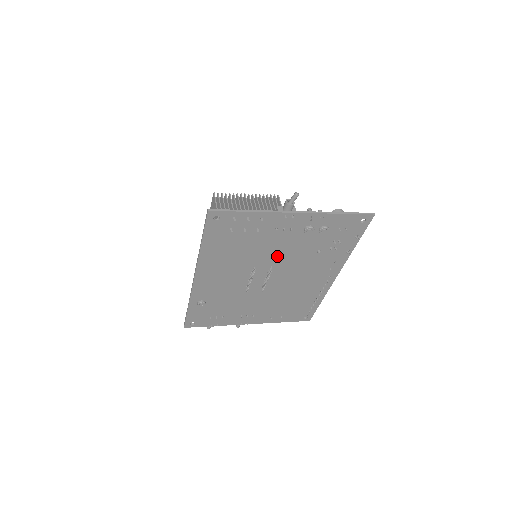
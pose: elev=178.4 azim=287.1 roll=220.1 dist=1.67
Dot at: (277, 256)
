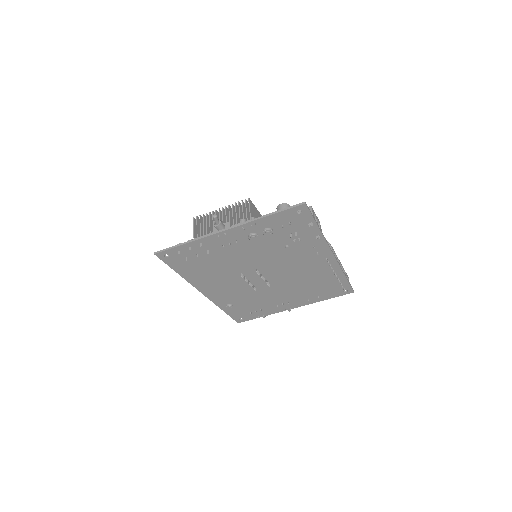
Dot at: (251, 261)
